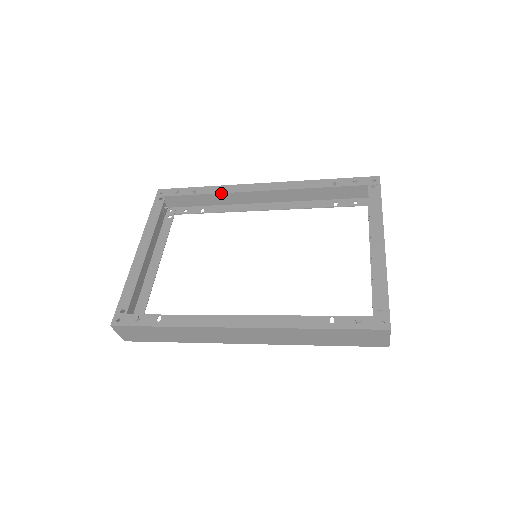
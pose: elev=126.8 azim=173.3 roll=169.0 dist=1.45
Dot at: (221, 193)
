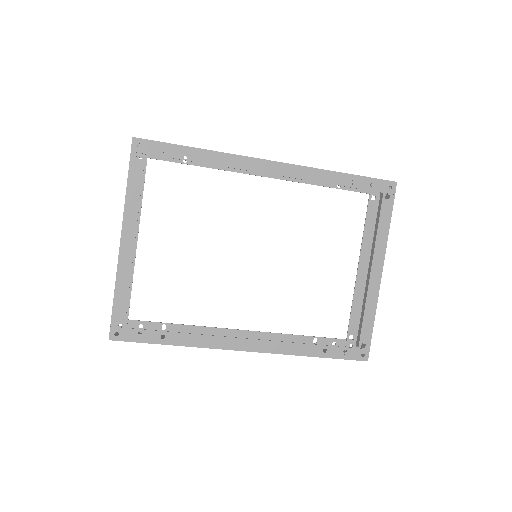
Dot at: occluded
